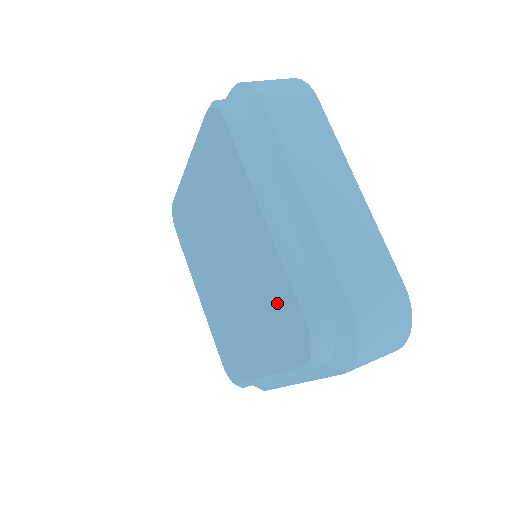
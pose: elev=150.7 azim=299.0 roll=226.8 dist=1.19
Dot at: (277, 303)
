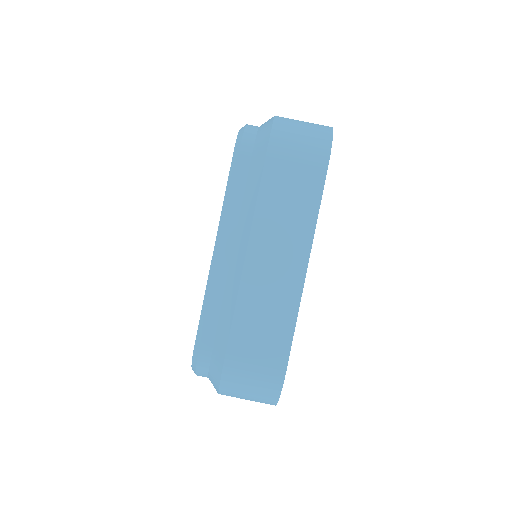
Dot at: occluded
